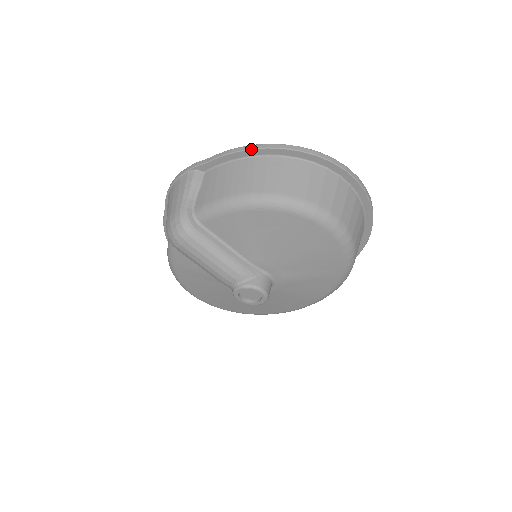
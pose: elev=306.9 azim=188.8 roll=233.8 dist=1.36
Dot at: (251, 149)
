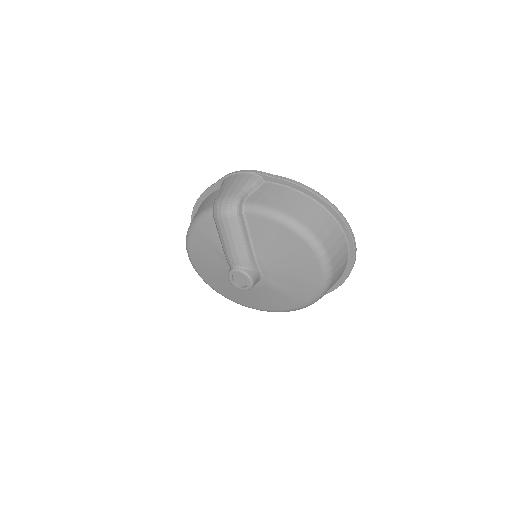
Dot at: (307, 189)
